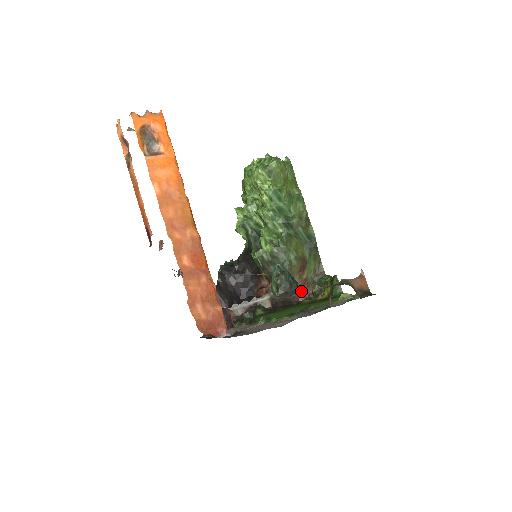
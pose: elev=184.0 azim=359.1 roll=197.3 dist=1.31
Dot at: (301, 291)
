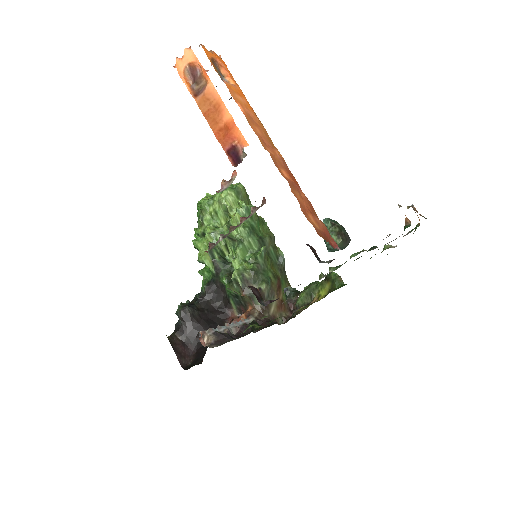
Dot at: (279, 313)
